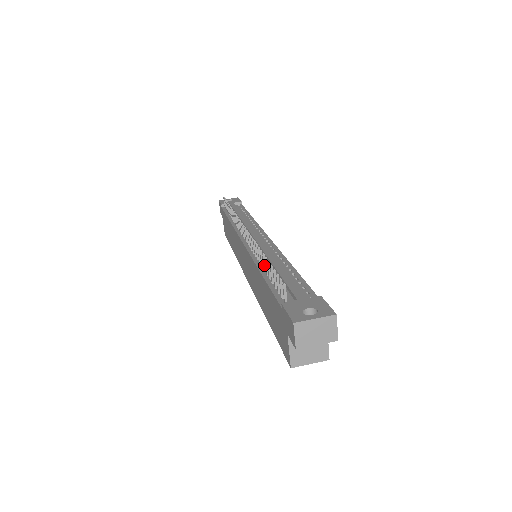
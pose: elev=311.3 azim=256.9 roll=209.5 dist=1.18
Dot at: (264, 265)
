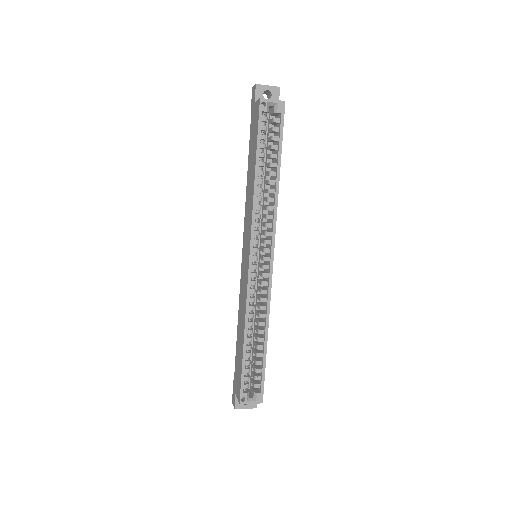
Dot at: occluded
